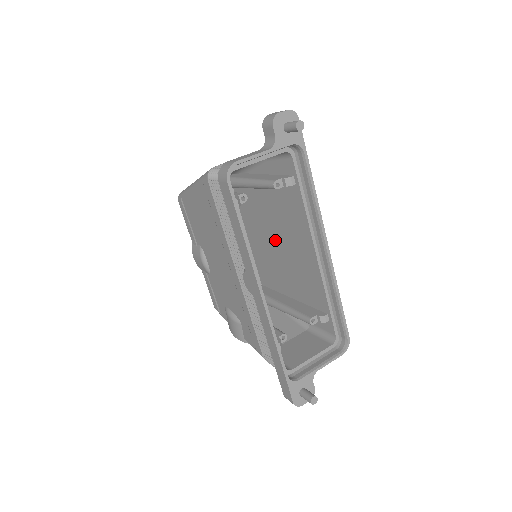
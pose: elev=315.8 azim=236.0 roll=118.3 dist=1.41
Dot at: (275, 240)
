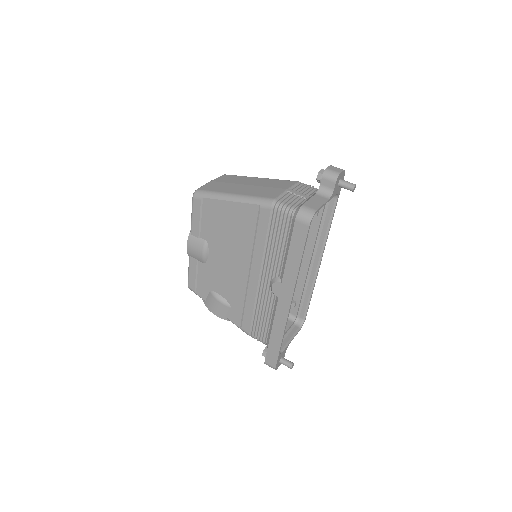
Dot at: occluded
